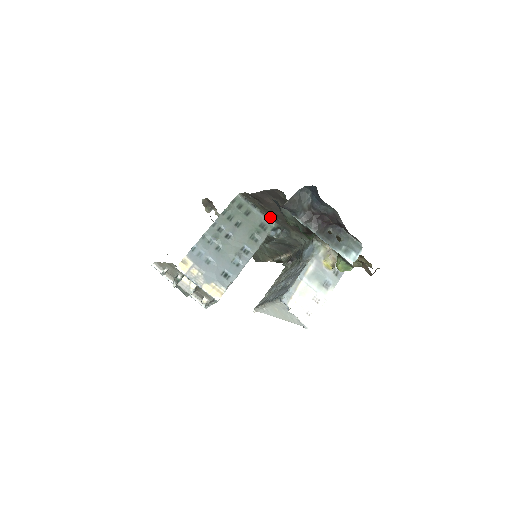
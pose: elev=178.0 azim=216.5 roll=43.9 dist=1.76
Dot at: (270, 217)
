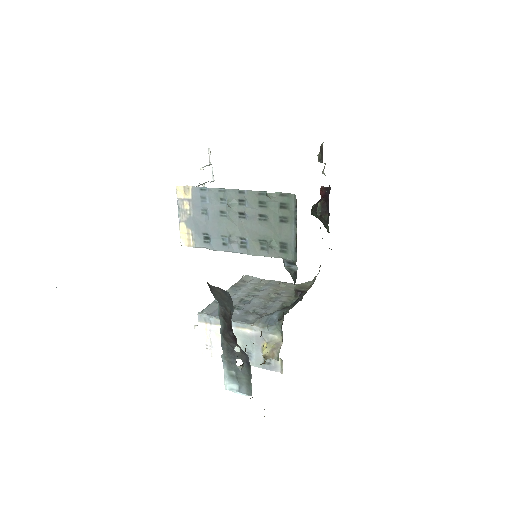
Dot at: occluded
